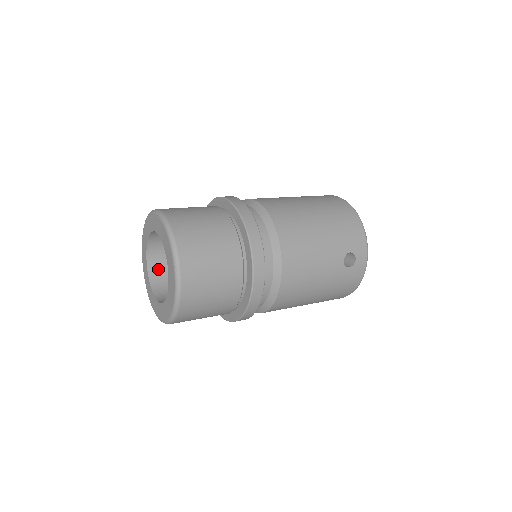
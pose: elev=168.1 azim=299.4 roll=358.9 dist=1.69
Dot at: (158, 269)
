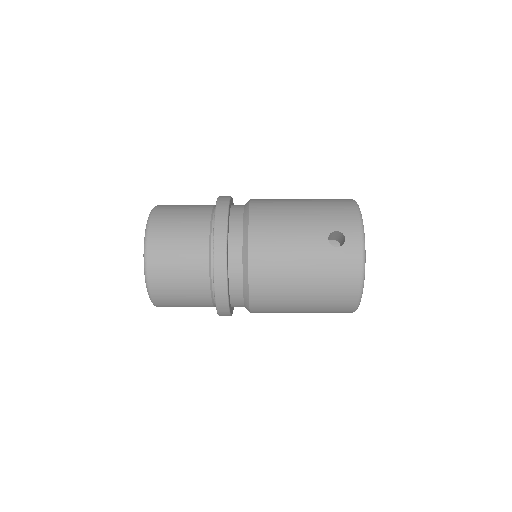
Dot at: occluded
